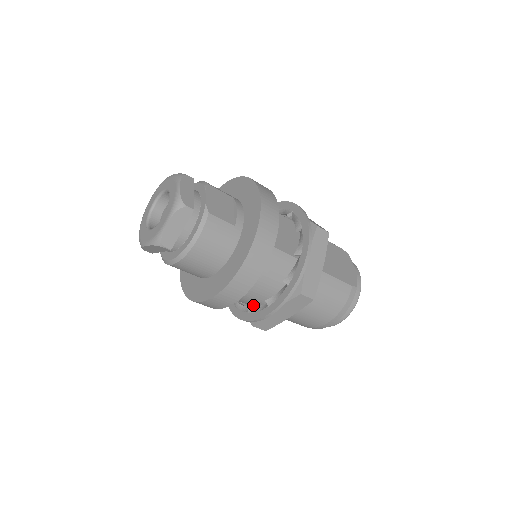
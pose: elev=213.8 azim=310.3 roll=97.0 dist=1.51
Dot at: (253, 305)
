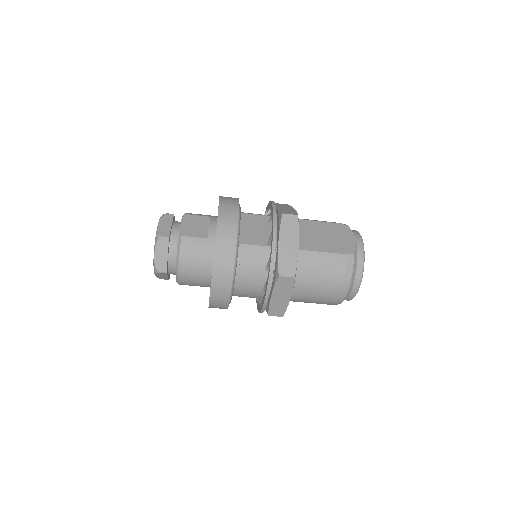
Dot at: occluded
